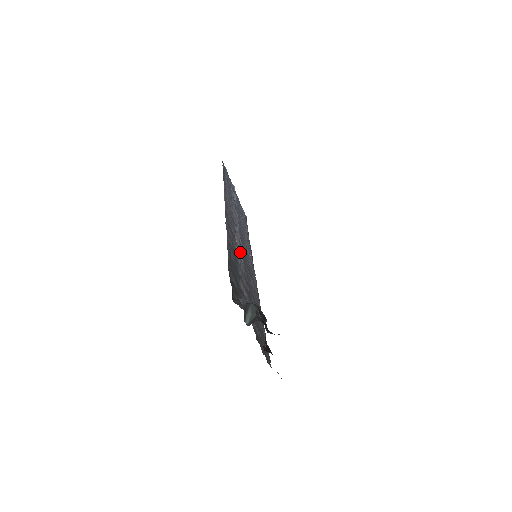
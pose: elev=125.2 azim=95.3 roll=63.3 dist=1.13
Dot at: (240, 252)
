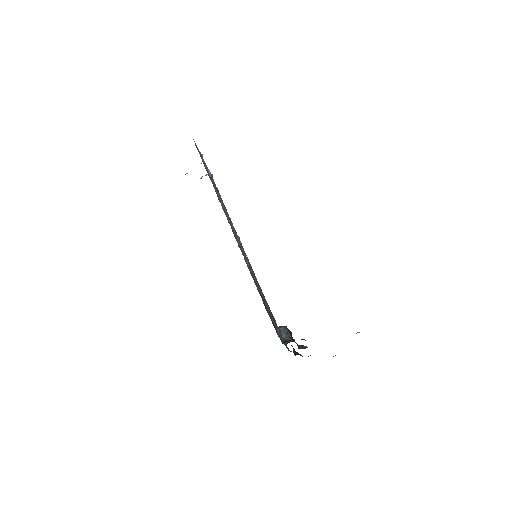
Dot at: (245, 257)
